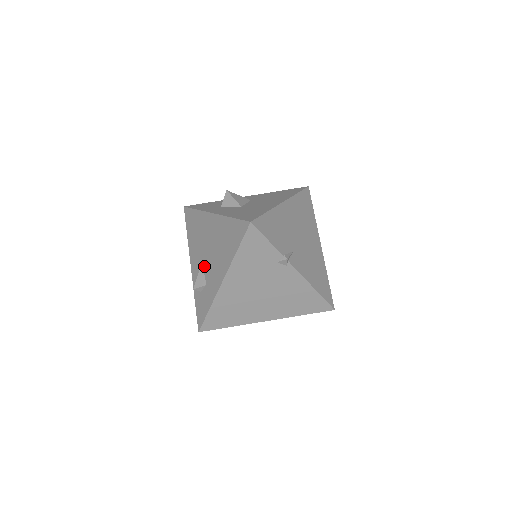
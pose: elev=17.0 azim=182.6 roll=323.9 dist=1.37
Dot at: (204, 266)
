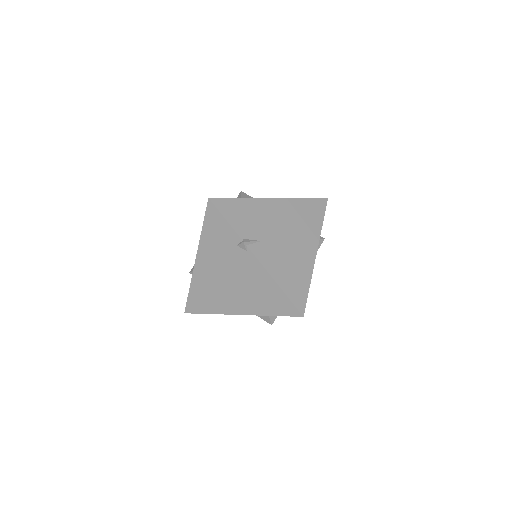
Dot at: occluded
